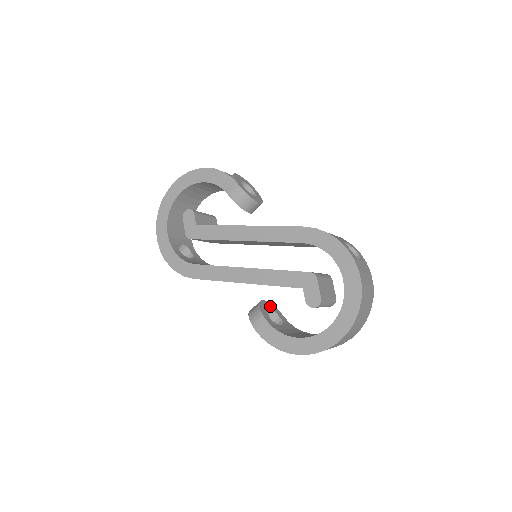
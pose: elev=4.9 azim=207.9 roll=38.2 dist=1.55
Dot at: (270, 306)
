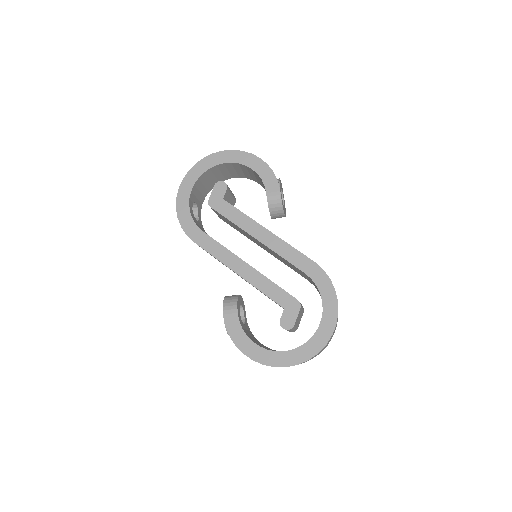
Dot at: (242, 302)
